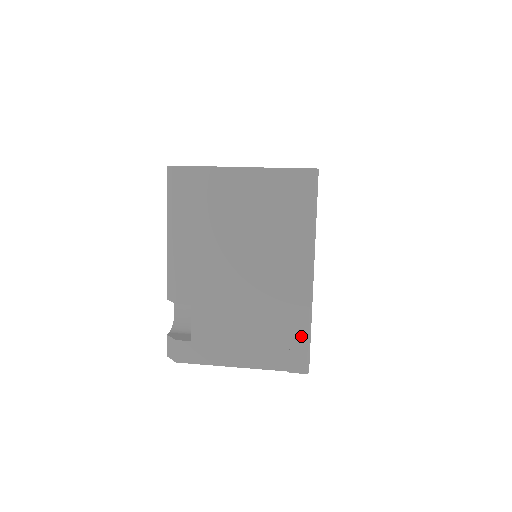
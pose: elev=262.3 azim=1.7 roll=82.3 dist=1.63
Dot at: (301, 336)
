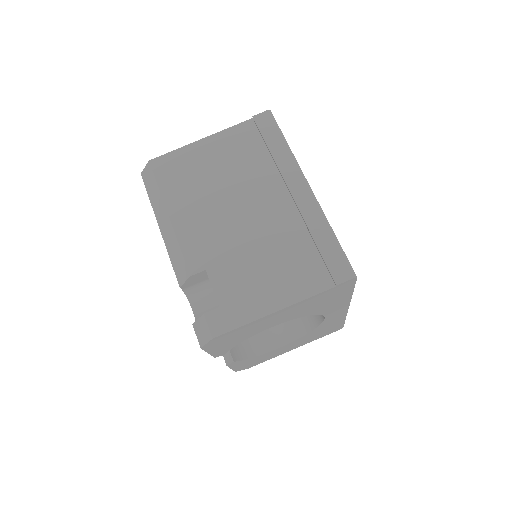
Dot at: (329, 243)
